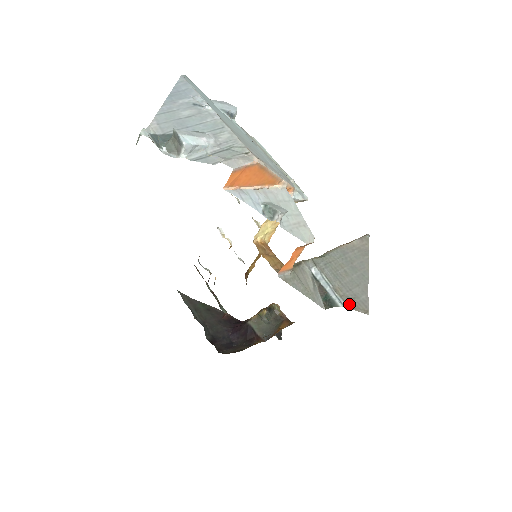
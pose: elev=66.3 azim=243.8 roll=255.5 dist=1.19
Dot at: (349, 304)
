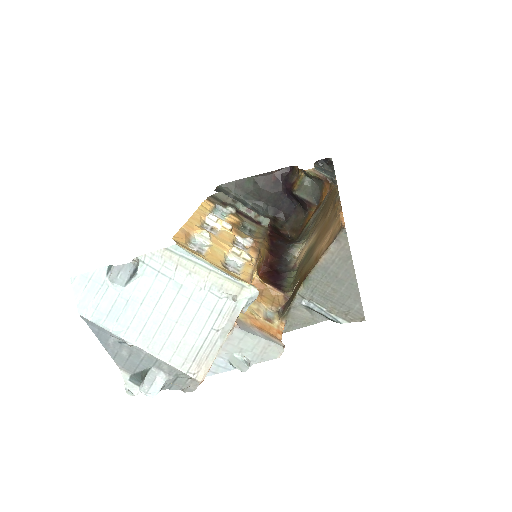
Dot at: (346, 318)
